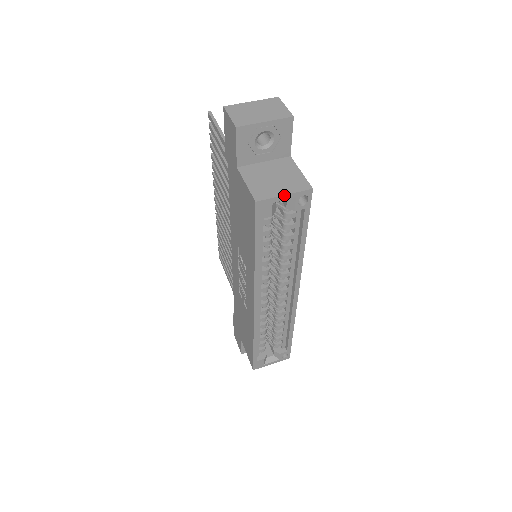
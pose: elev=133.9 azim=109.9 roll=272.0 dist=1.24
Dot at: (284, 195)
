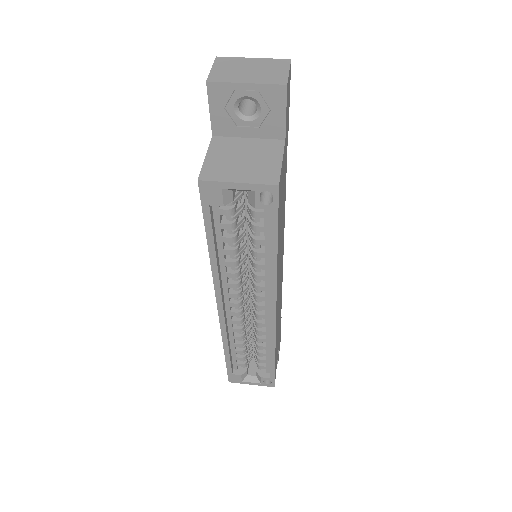
Dot at: (237, 182)
